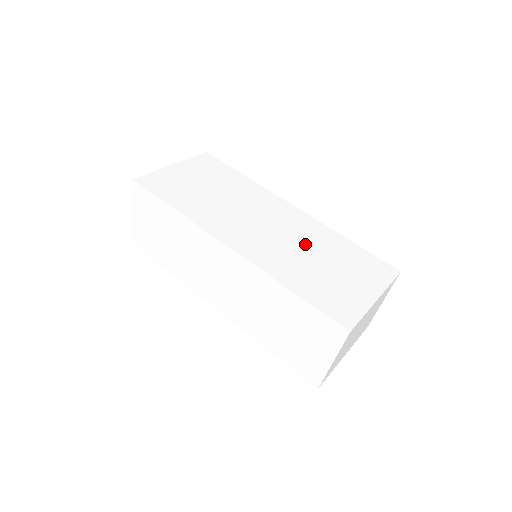
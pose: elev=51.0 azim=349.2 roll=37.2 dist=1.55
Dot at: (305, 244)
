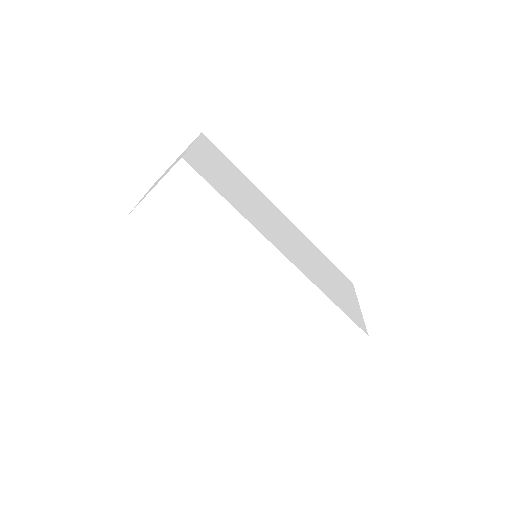
Dot at: (310, 254)
